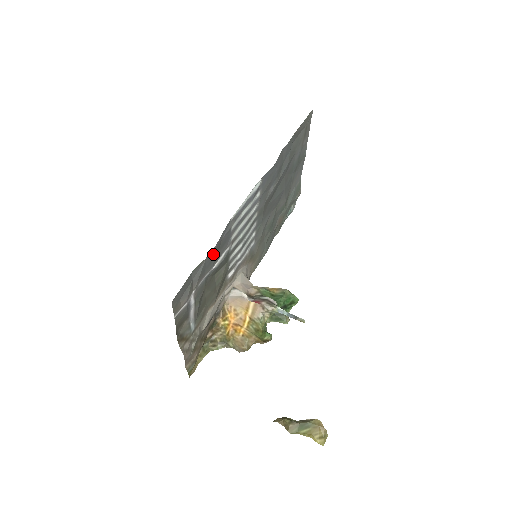
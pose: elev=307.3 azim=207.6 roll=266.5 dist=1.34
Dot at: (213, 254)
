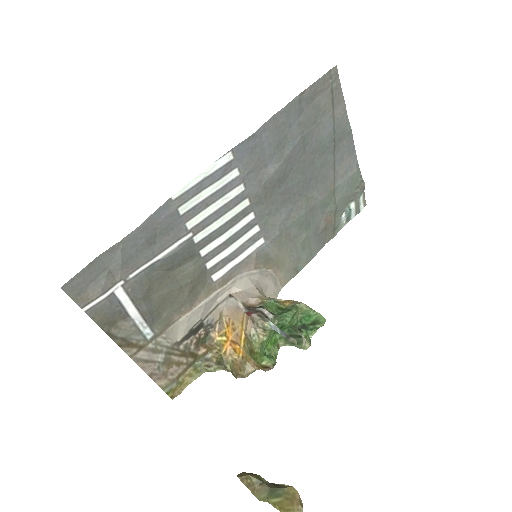
Dot at: (140, 239)
